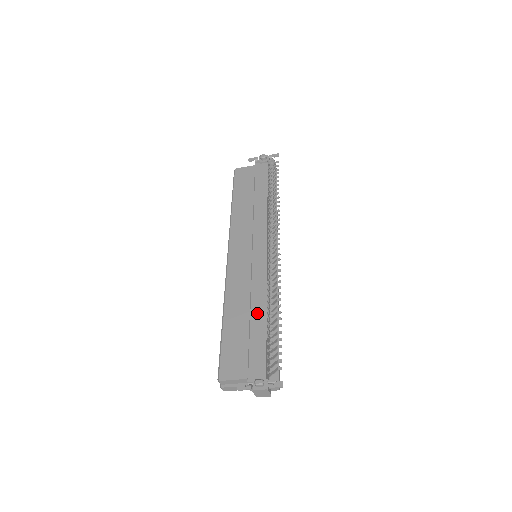
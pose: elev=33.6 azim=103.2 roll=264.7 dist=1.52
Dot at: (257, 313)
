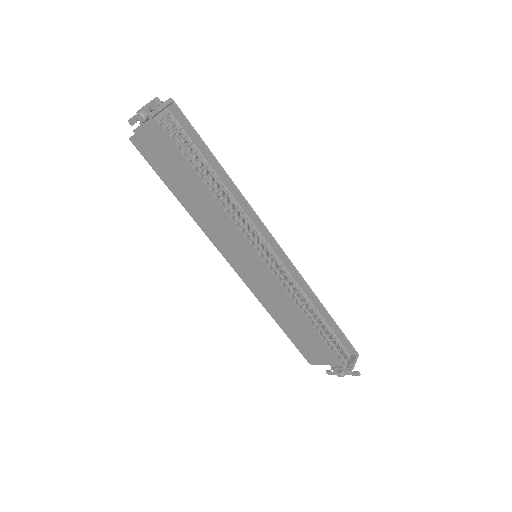
Dot at: (301, 322)
